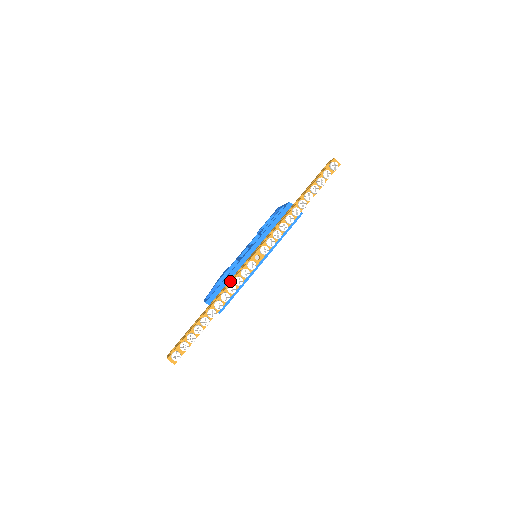
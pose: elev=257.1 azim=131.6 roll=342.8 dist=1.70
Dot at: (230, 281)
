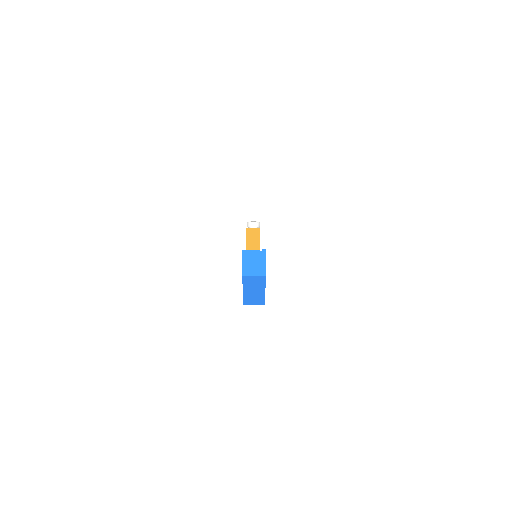
Dot at: occluded
